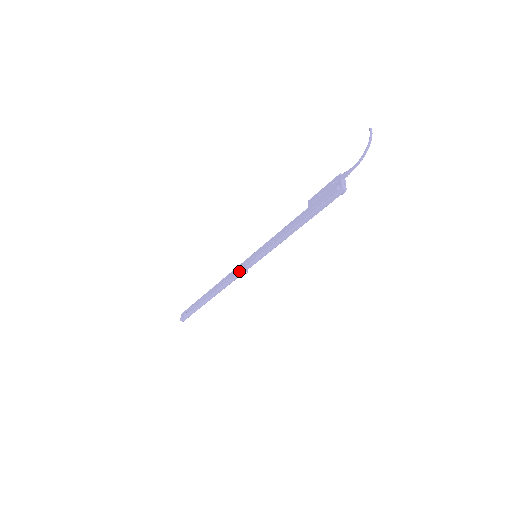
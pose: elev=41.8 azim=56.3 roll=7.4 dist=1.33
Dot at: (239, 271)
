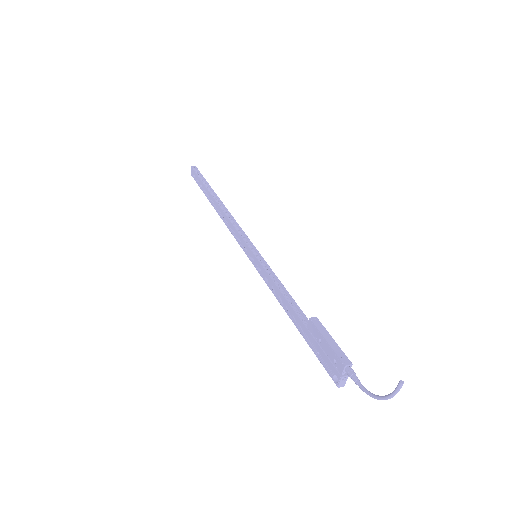
Dot at: occluded
